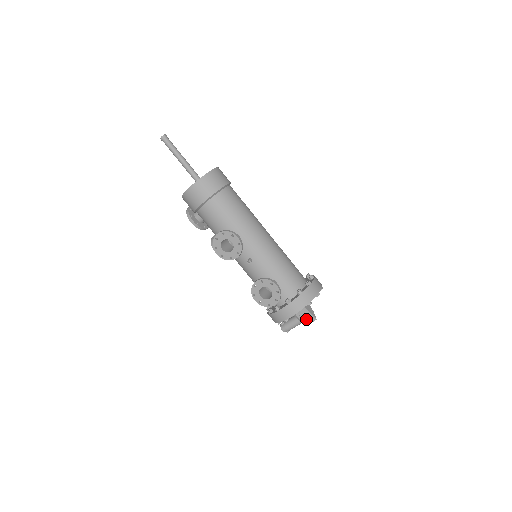
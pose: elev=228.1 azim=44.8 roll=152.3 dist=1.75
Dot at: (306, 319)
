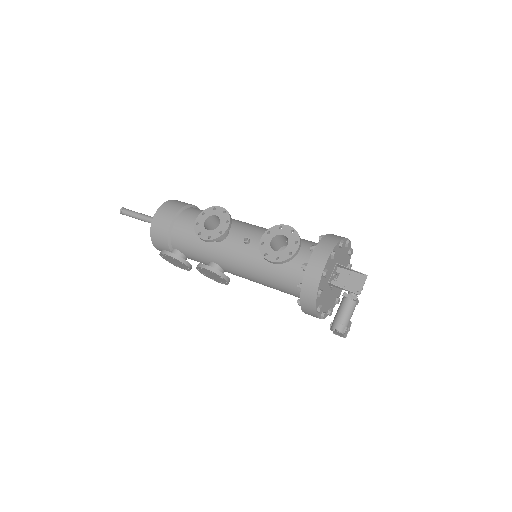
Dot at: (354, 284)
